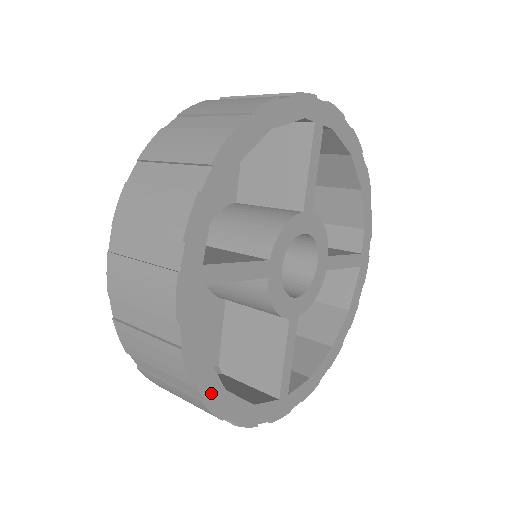
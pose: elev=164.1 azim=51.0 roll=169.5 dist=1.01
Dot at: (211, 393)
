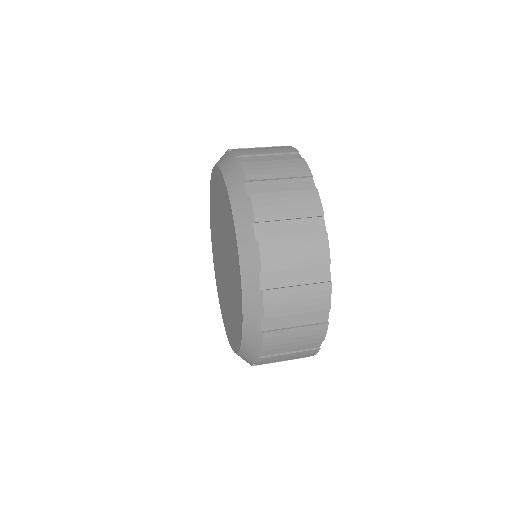
Dot at: (328, 281)
